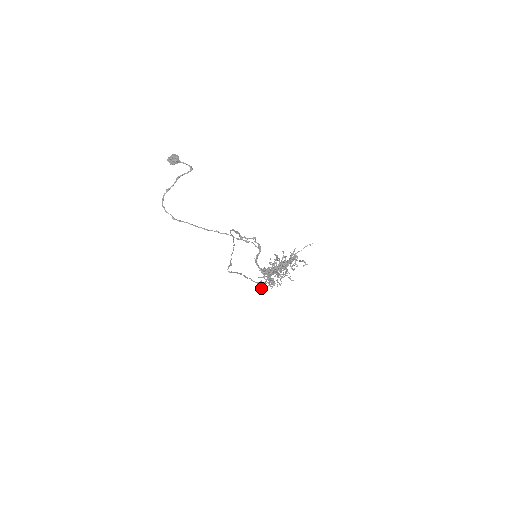
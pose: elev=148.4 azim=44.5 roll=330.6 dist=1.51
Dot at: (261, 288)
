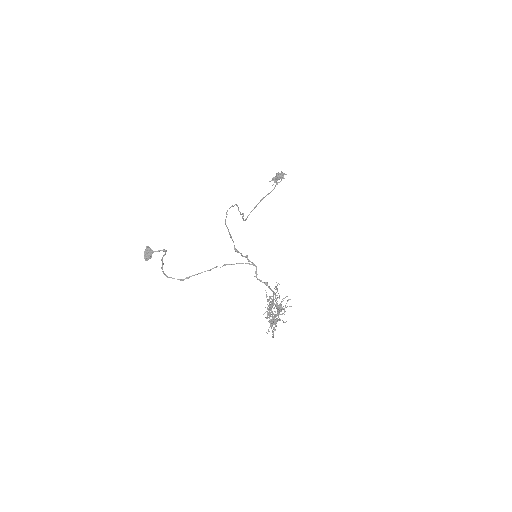
Dot at: occluded
